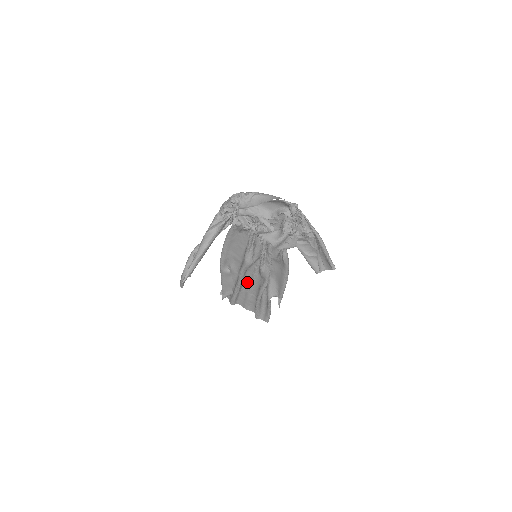
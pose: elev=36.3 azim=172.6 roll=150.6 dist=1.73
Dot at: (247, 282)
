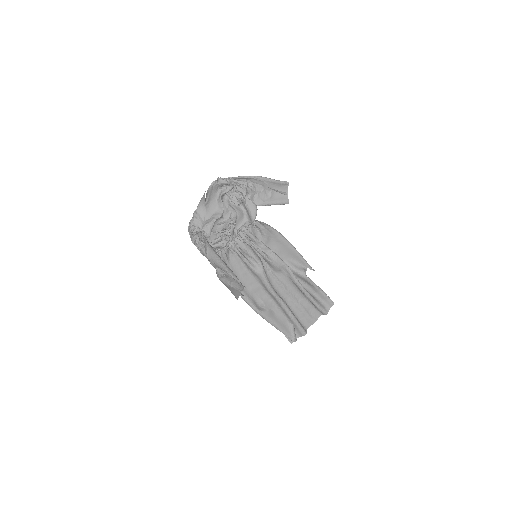
Dot at: (284, 296)
